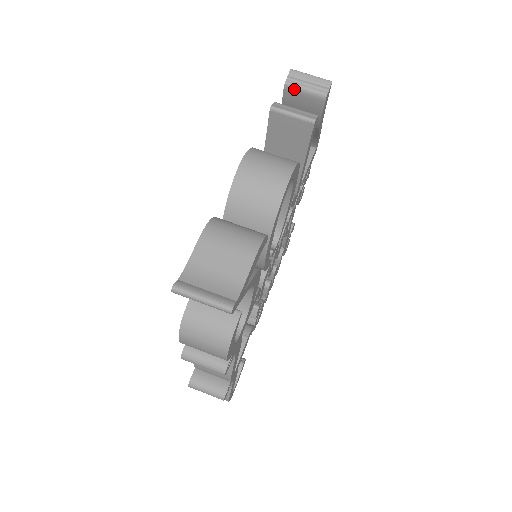
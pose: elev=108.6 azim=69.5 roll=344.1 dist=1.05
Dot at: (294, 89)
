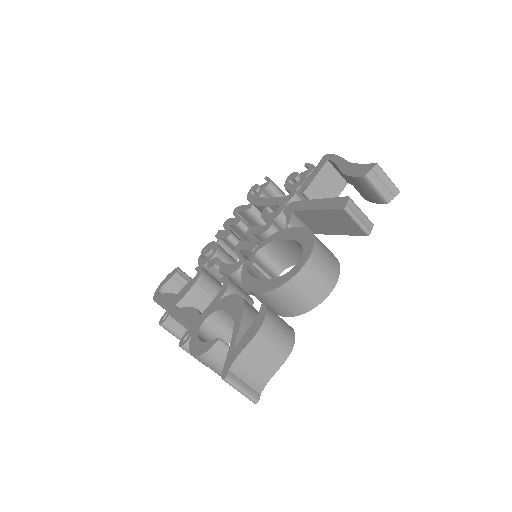
Dot at: (369, 183)
